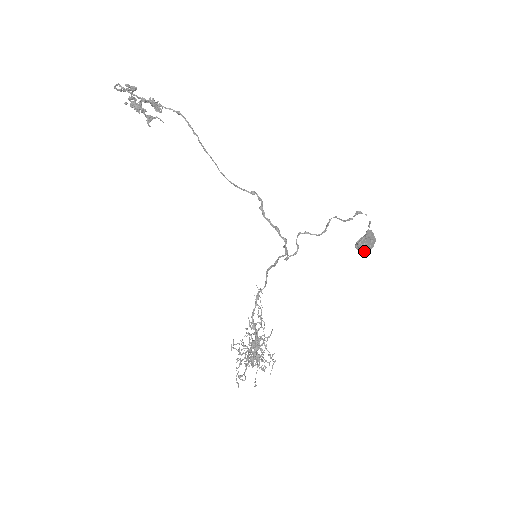
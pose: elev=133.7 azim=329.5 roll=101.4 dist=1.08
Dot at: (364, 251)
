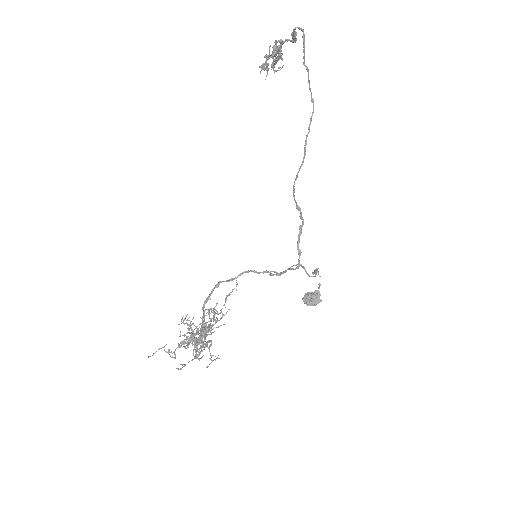
Dot at: (307, 304)
